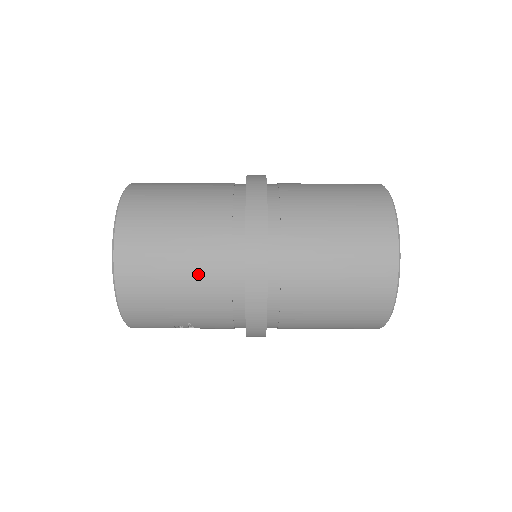
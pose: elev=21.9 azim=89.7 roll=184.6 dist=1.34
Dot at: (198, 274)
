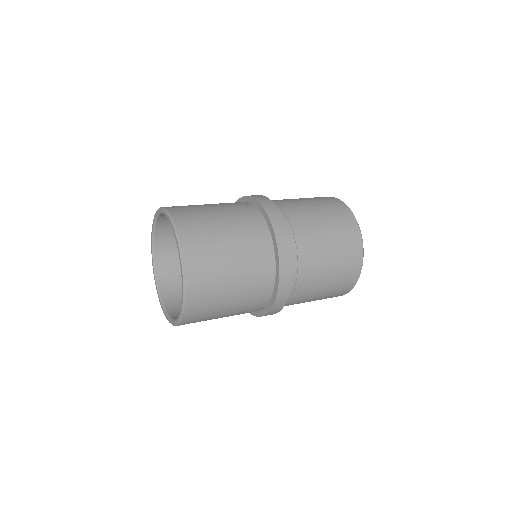
Dot at: occluded
